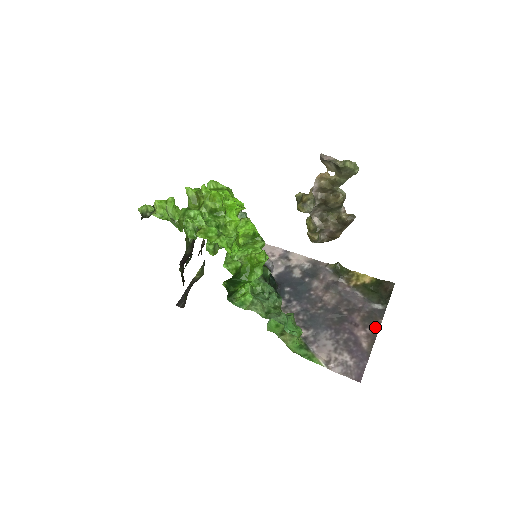
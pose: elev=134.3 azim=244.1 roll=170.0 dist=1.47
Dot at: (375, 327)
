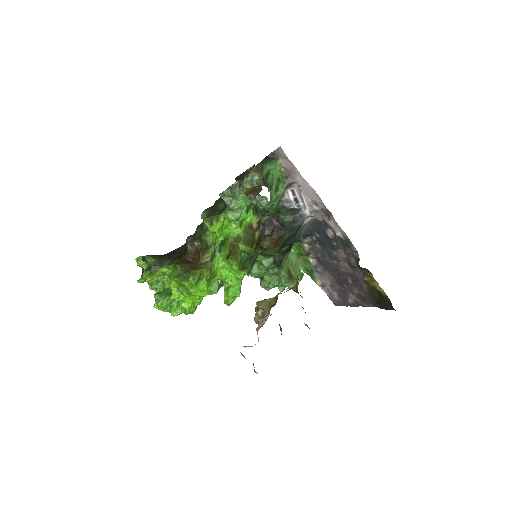
Dot at: (364, 304)
